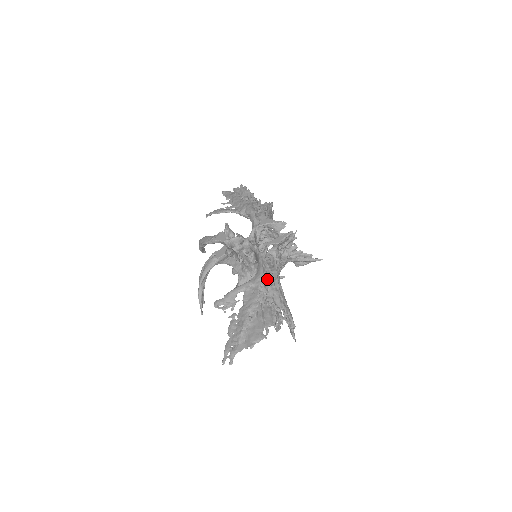
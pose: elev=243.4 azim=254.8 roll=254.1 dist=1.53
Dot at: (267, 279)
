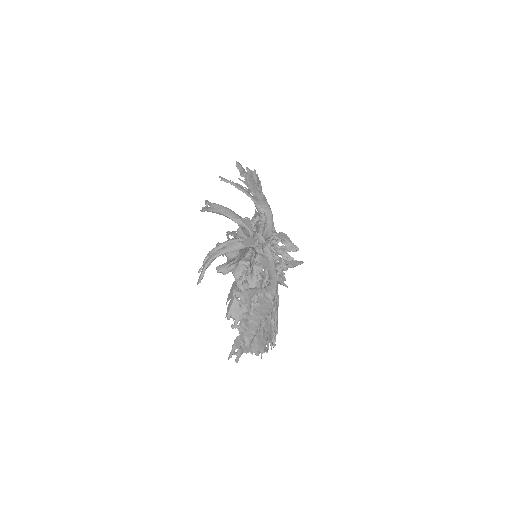
Dot at: occluded
